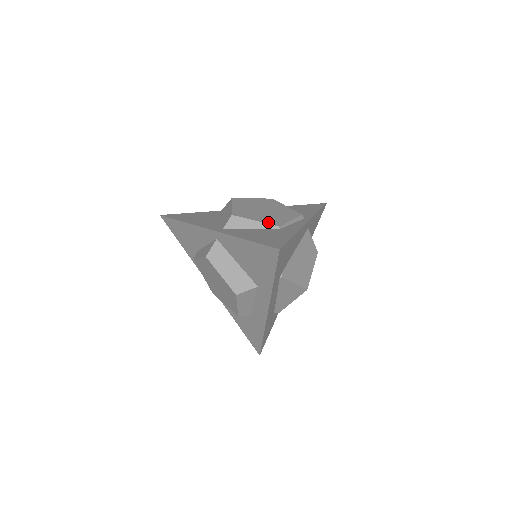
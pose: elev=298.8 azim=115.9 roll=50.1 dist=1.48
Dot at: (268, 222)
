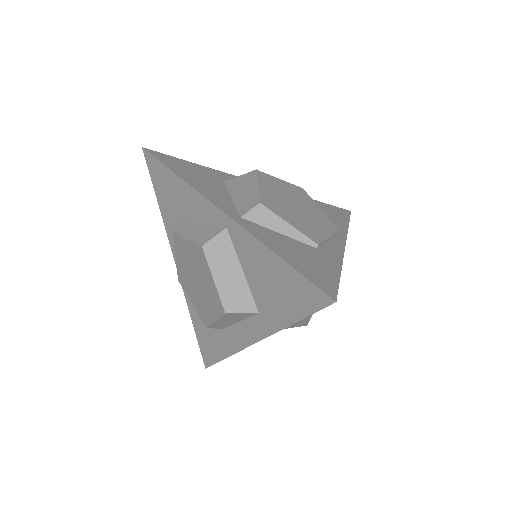
Dot at: (305, 232)
